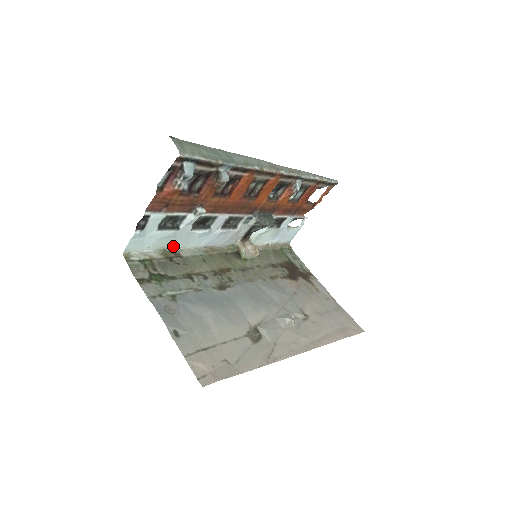
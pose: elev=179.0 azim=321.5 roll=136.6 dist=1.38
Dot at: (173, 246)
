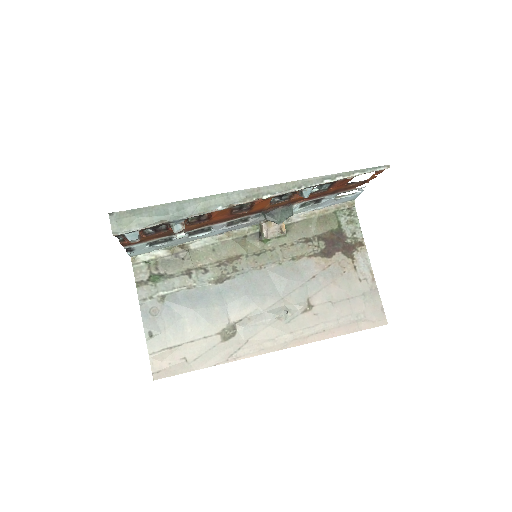
Dot at: (180, 243)
